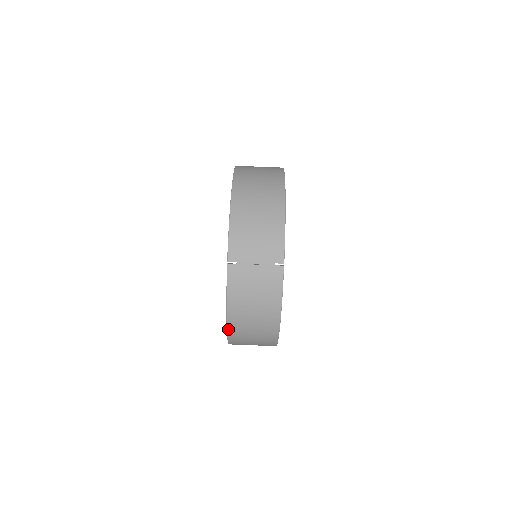
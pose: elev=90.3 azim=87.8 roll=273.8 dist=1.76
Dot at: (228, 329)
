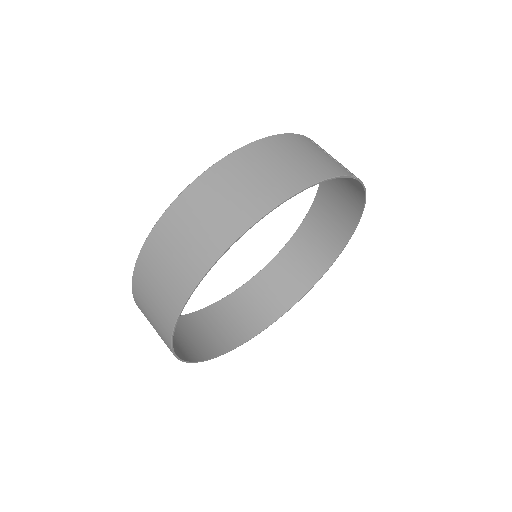
Dot at: (237, 151)
